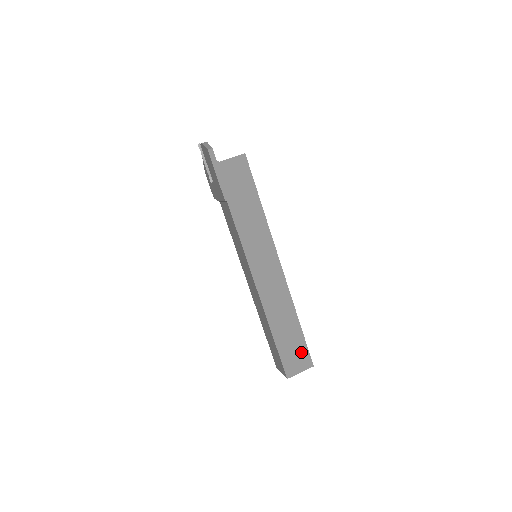
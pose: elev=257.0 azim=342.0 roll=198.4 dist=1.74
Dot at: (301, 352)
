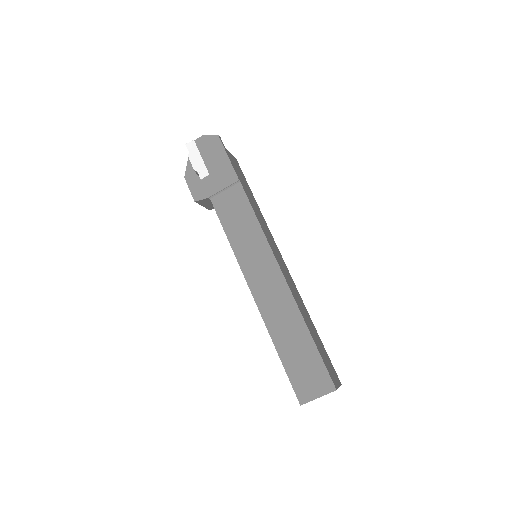
Dot at: (329, 362)
